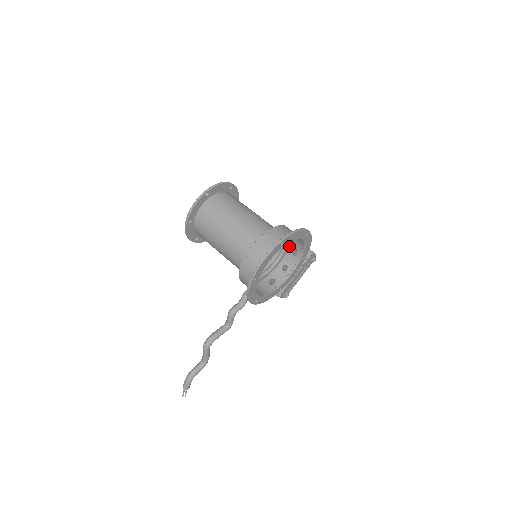
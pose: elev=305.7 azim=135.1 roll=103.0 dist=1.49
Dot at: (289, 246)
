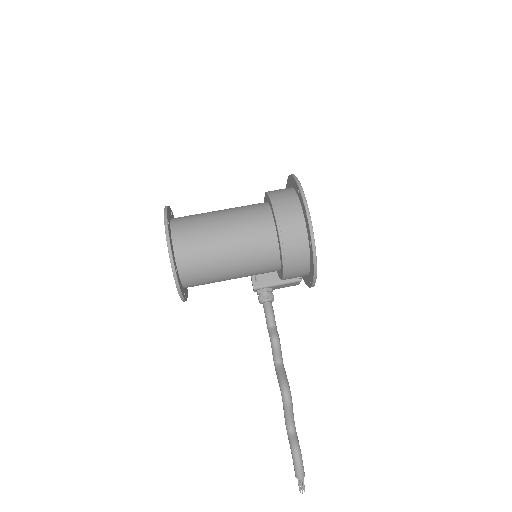
Dot at: occluded
